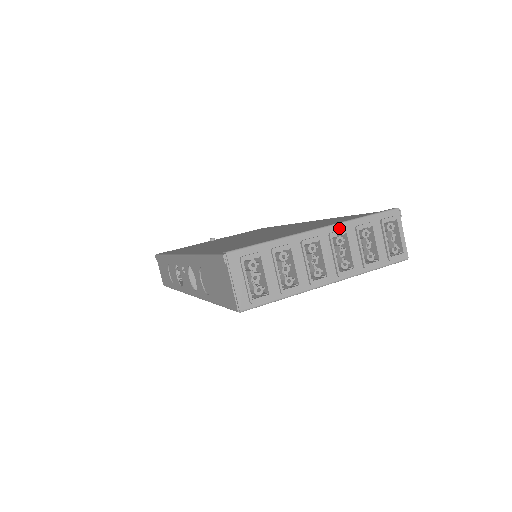
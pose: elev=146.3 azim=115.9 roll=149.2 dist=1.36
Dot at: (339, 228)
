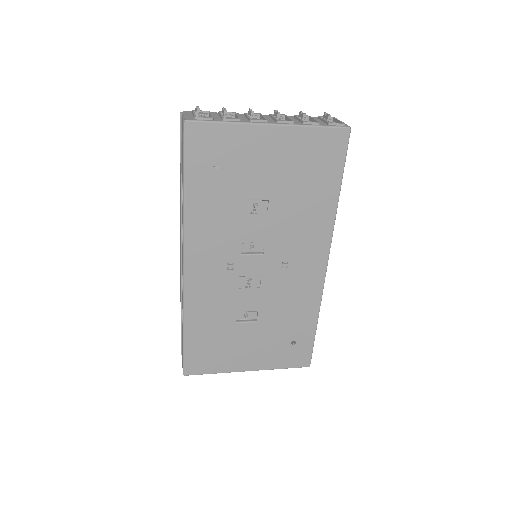
Dot at: occluded
